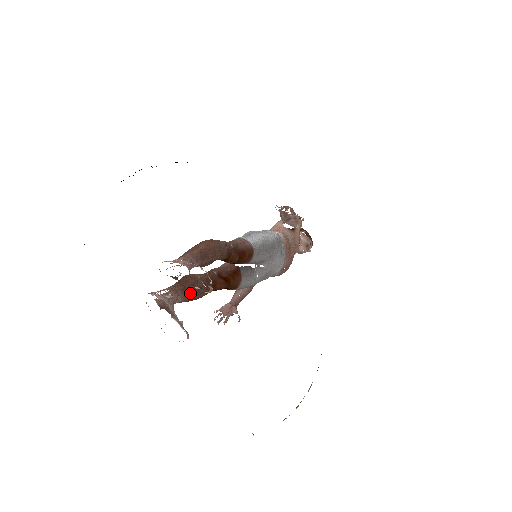
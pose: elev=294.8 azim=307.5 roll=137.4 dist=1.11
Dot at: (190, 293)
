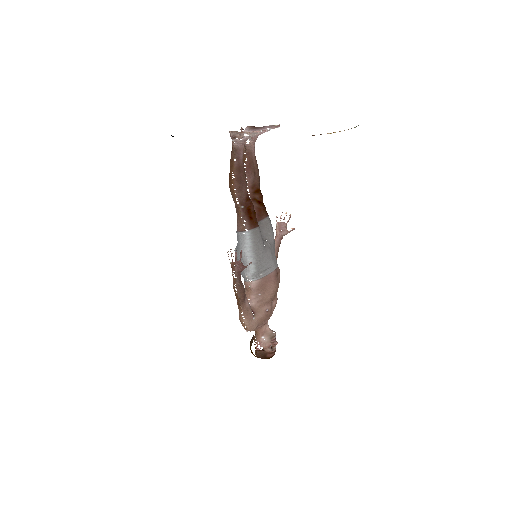
Dot at: occluded
